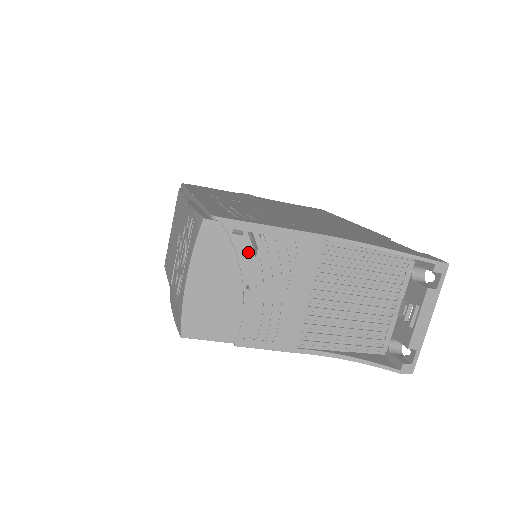
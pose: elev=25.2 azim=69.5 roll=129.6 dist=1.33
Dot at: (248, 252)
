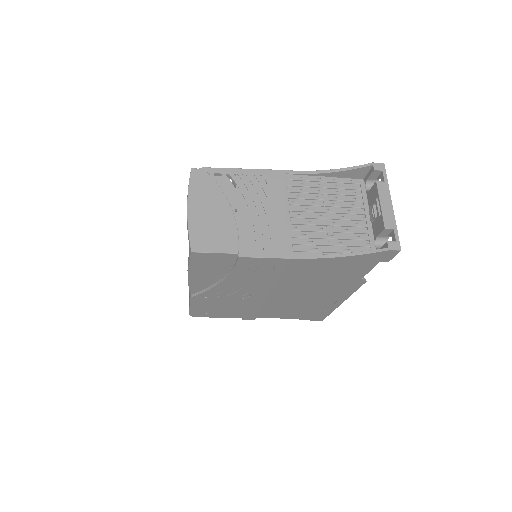
Dot at: (229, 187)
